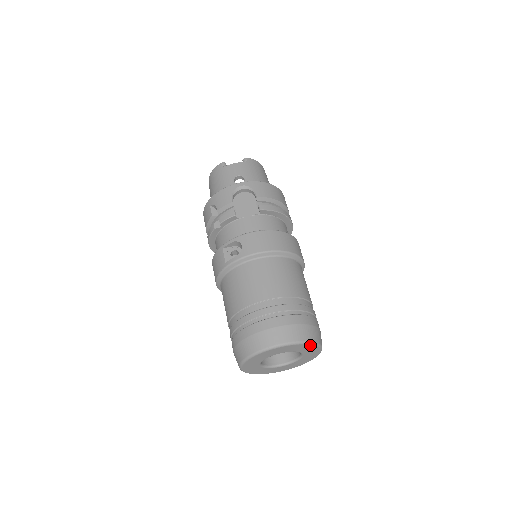
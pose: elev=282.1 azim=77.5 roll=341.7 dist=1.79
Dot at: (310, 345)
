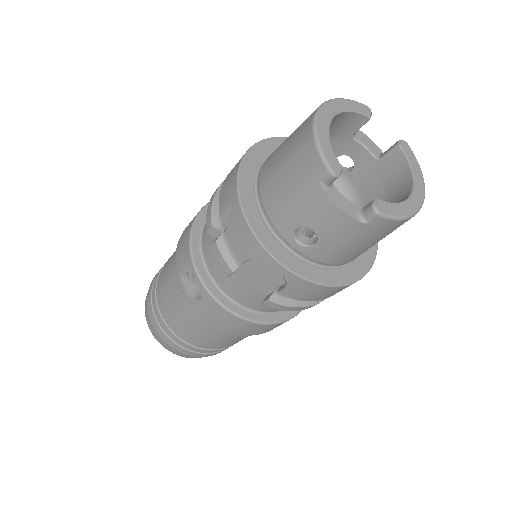
Dot at: occluded
